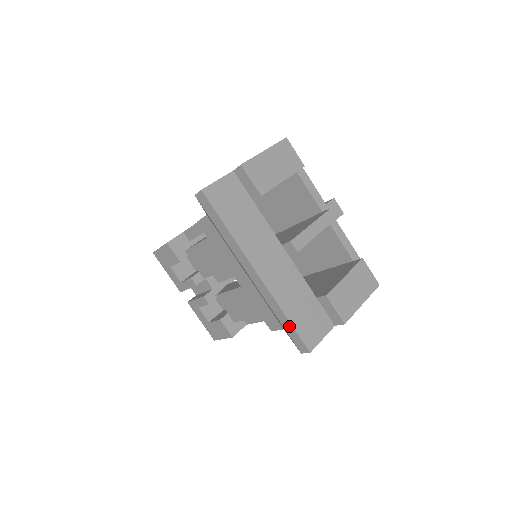
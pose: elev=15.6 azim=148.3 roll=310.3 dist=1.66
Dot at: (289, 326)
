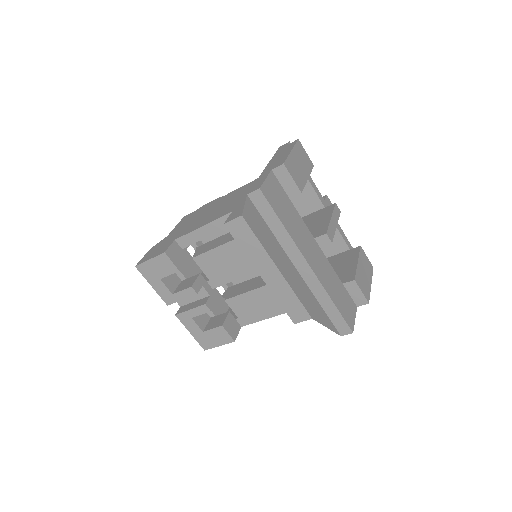
Dot at: (335, 312)
